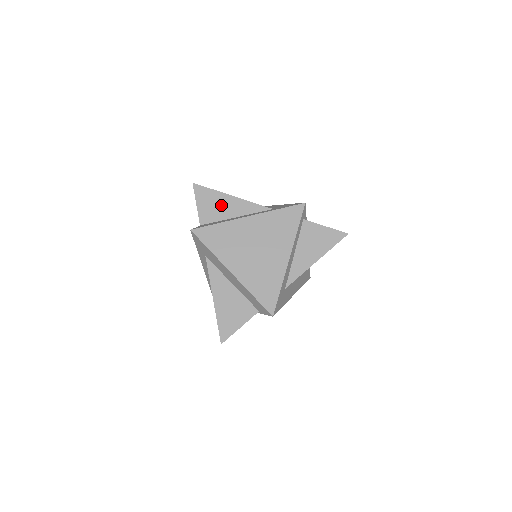
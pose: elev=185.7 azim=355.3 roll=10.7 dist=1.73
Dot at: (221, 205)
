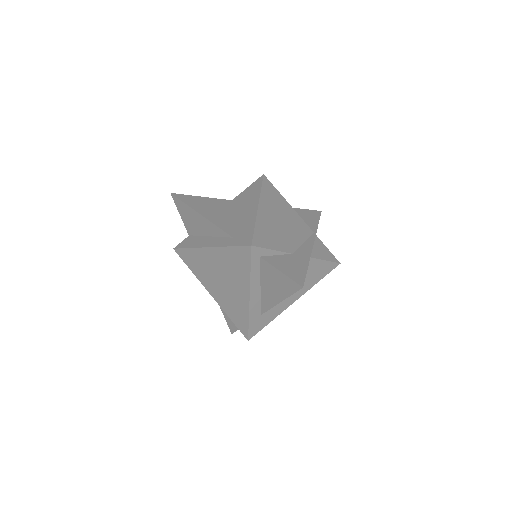
Dot at: (195, 221)
